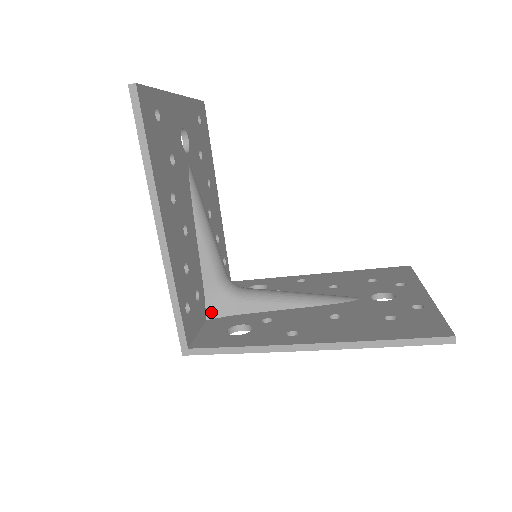
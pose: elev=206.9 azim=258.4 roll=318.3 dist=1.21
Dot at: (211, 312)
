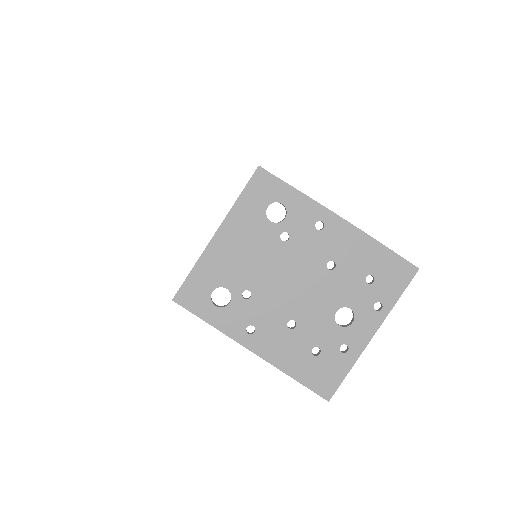
Dot at: occluded
